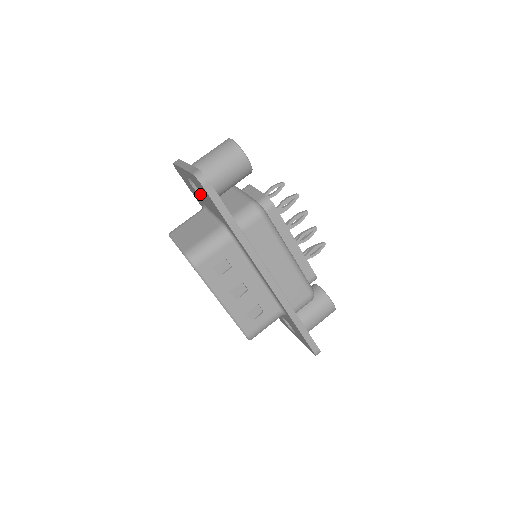
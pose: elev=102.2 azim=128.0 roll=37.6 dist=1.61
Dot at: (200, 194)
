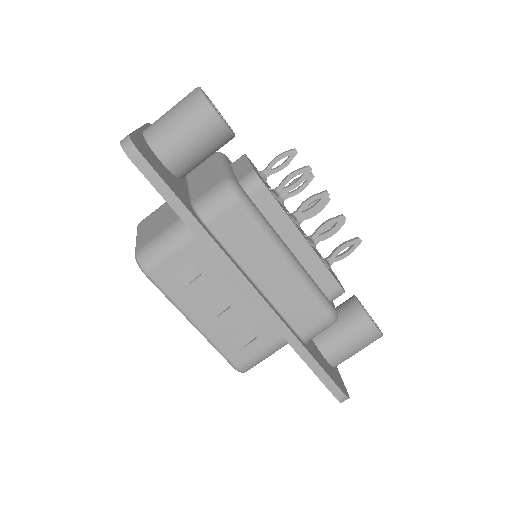
Dot at: occluded
